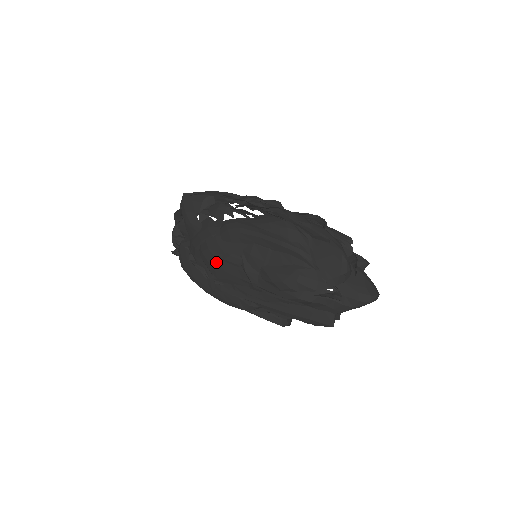
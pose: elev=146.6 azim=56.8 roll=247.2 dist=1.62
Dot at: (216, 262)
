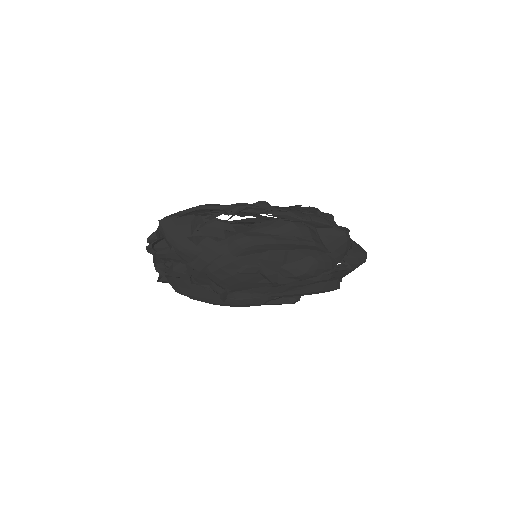
Dot at: (231, 277)
